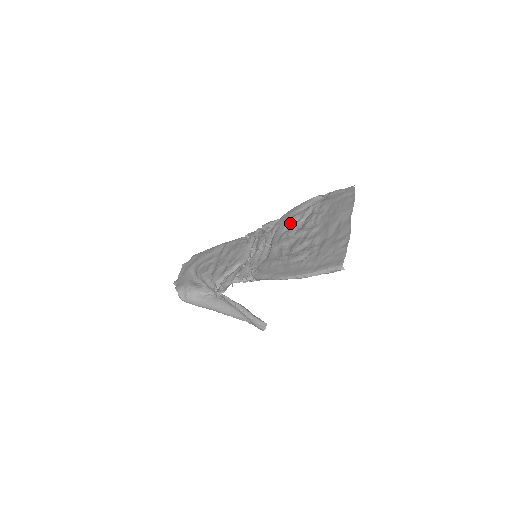
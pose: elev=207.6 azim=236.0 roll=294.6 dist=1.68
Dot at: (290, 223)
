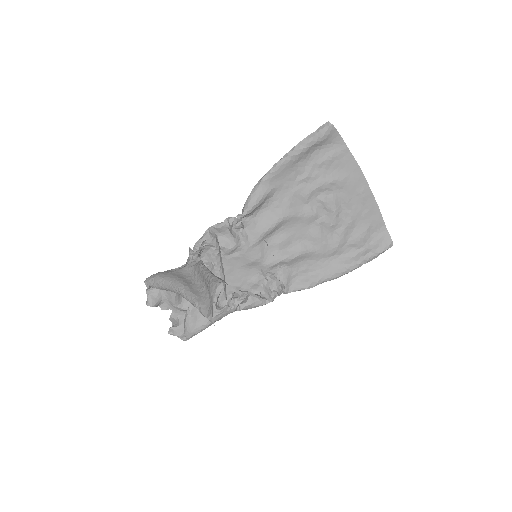
Dot at: (308, 255)
